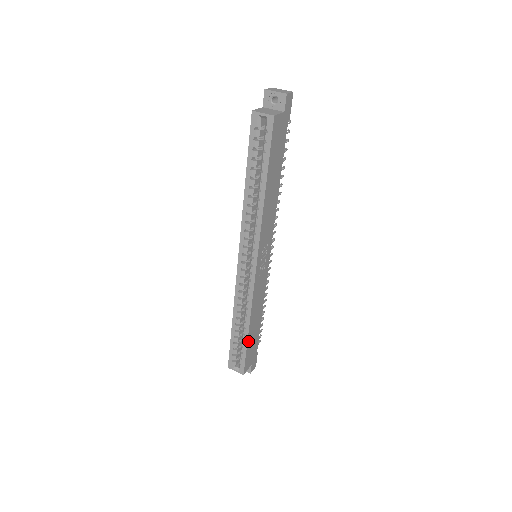
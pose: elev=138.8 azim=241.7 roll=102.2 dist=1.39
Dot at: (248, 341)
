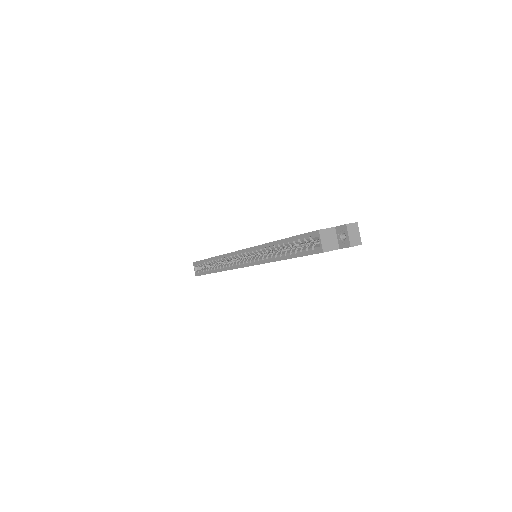
Dot at: occluded
